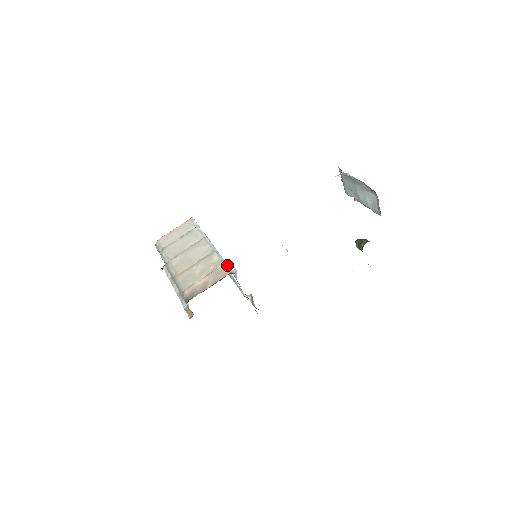
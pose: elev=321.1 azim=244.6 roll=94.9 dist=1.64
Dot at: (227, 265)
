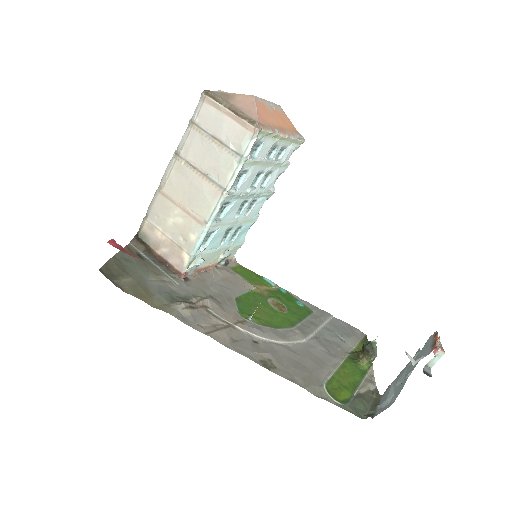
Dot at: (190, 260)
